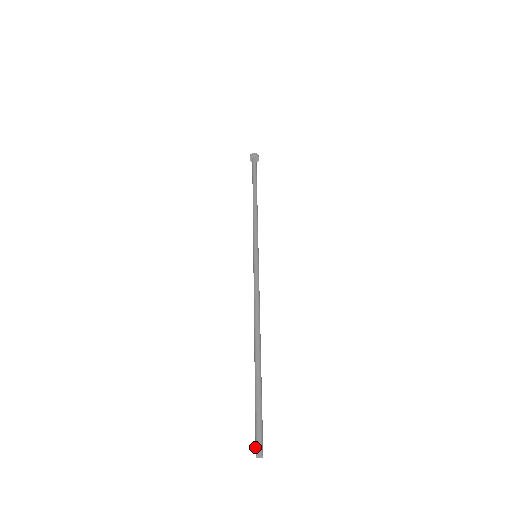
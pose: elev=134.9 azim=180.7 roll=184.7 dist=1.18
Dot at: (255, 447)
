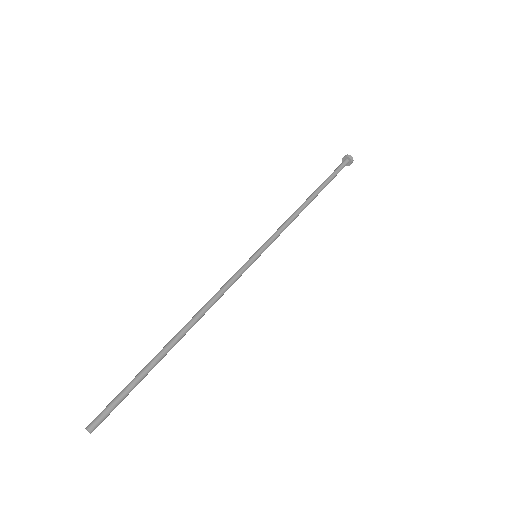
Dot at: (92, 421)
